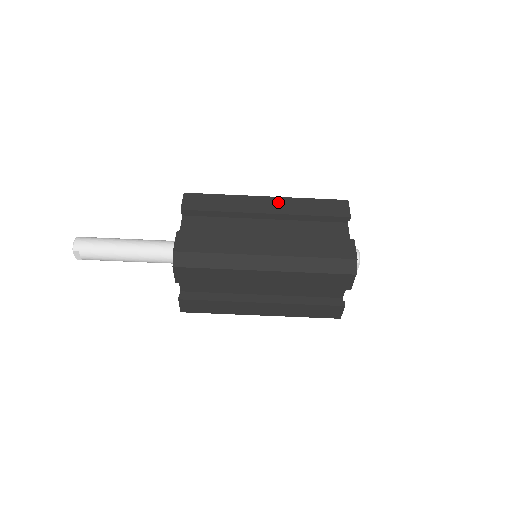
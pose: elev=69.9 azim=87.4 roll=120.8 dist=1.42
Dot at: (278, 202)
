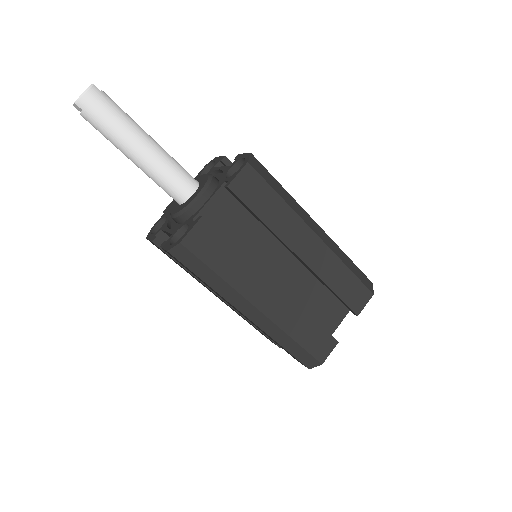
Dot at: (320, 251)
